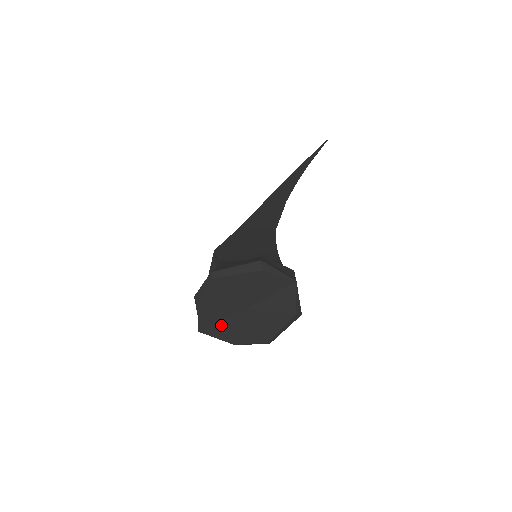
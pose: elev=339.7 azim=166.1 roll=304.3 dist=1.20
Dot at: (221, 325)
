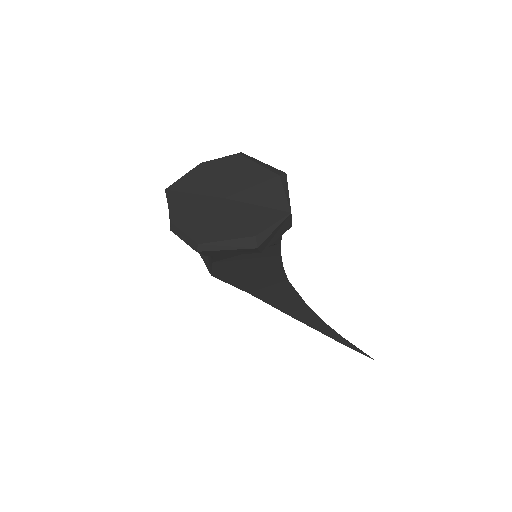
Dot at: (188, 197)
